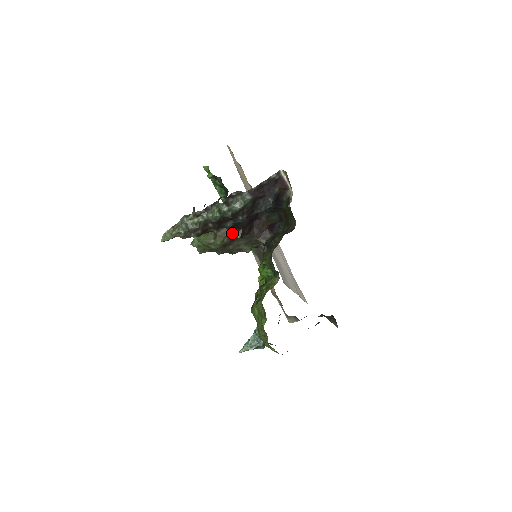
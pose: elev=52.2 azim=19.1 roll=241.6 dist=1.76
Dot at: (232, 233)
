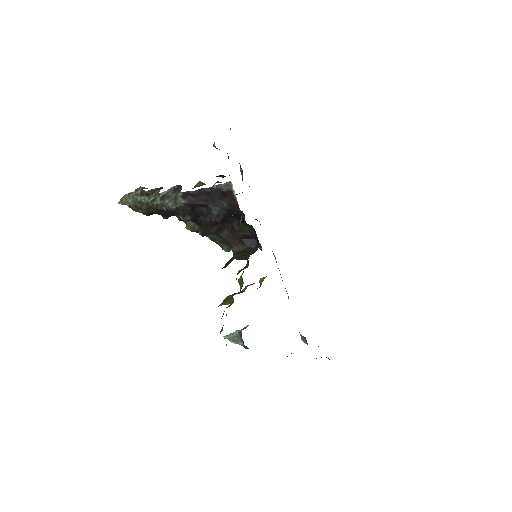
Dot at: occluded
